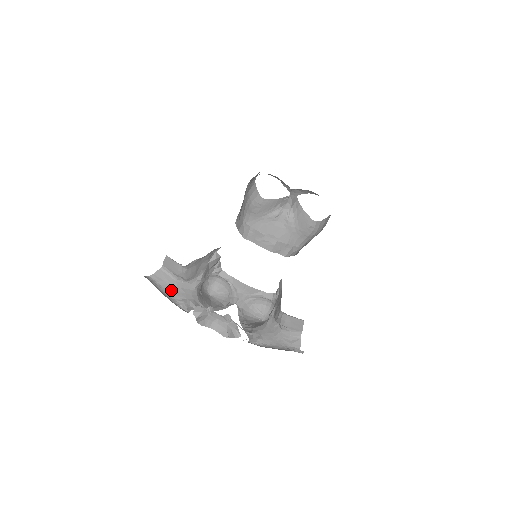
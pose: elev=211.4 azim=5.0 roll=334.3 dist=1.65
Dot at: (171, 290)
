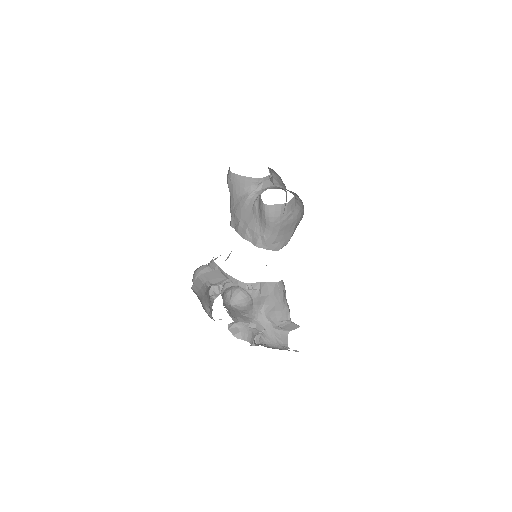
Dot at: (202, 298)
